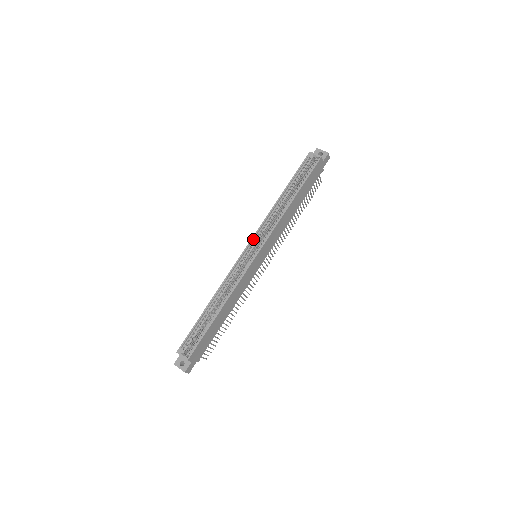
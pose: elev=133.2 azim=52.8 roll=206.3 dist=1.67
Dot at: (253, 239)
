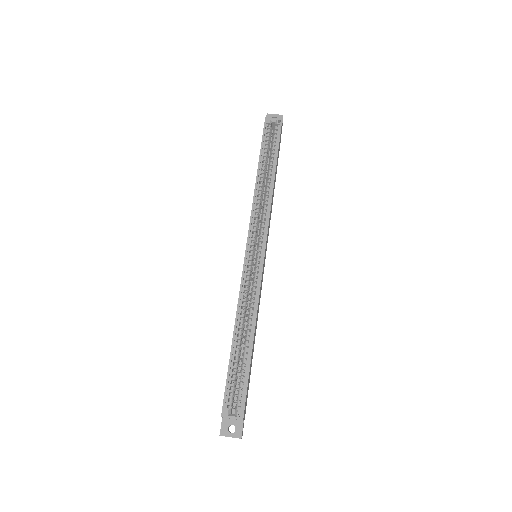
Dot at: (249, 235)
